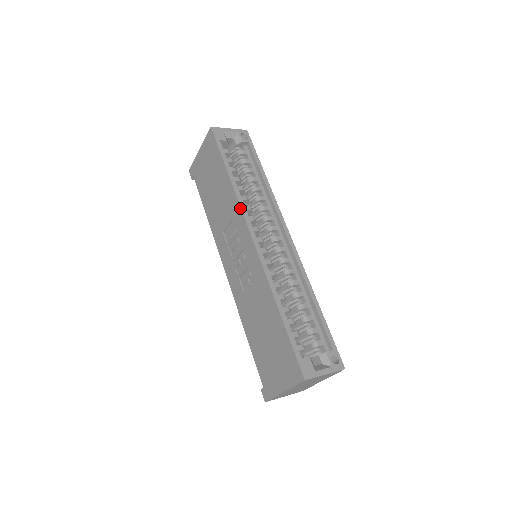
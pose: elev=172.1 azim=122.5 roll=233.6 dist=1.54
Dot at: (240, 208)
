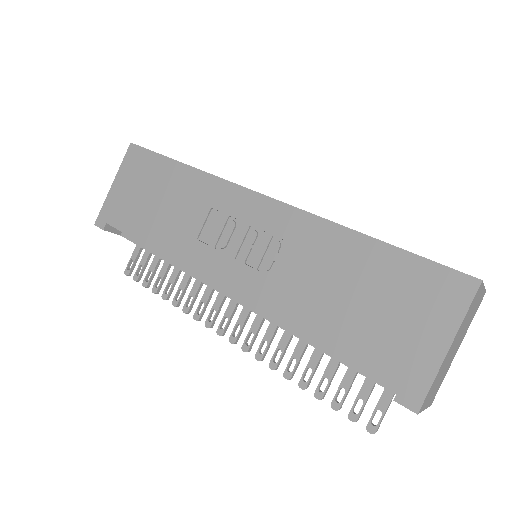
Dot at: (223, 180)
